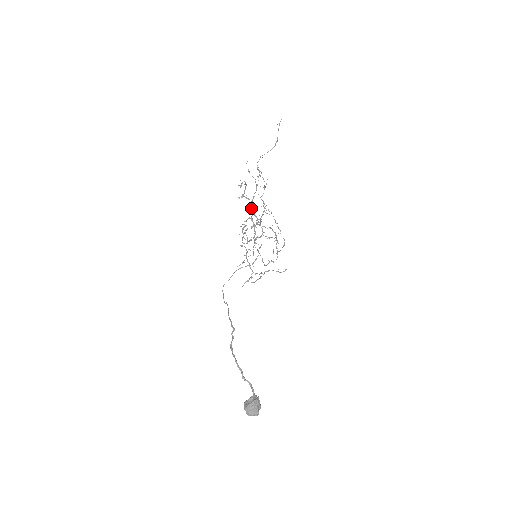
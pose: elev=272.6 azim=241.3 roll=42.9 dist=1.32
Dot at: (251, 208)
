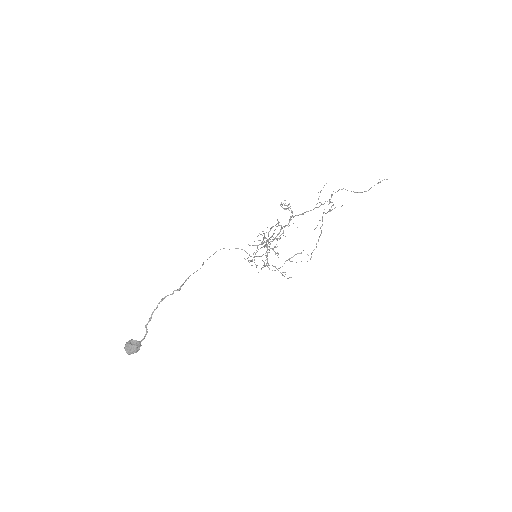
Dot at: (290, 220)
